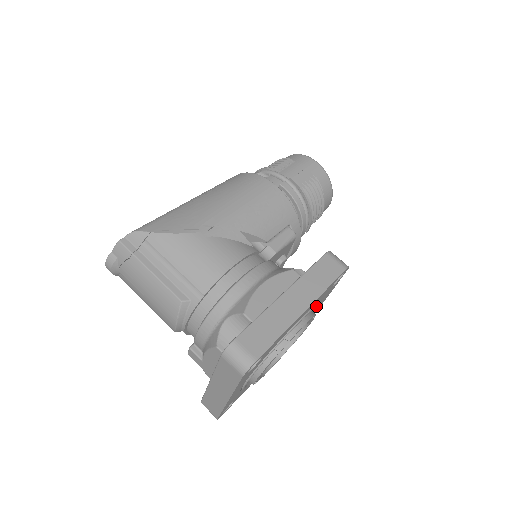
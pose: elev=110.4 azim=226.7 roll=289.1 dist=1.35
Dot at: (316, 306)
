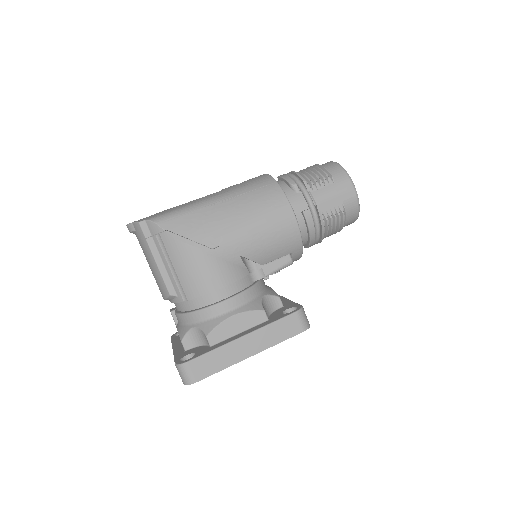
Dot at: occluded
